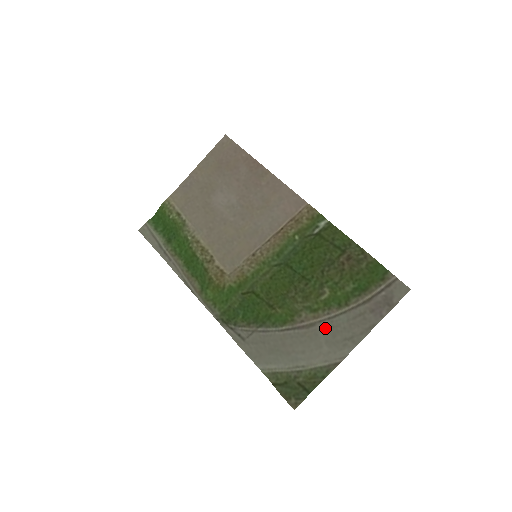
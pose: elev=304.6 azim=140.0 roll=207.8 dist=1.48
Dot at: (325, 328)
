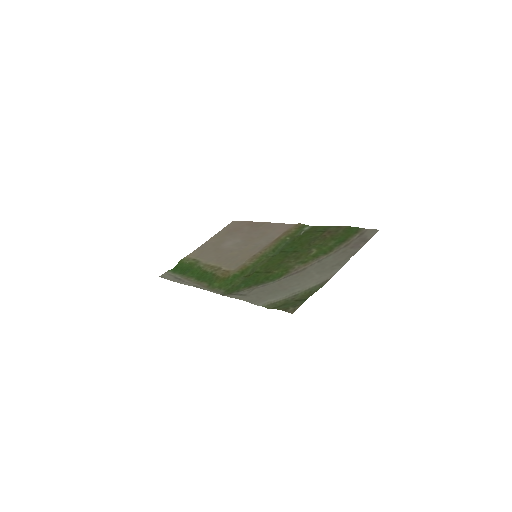
Dot at: (315, 267)
